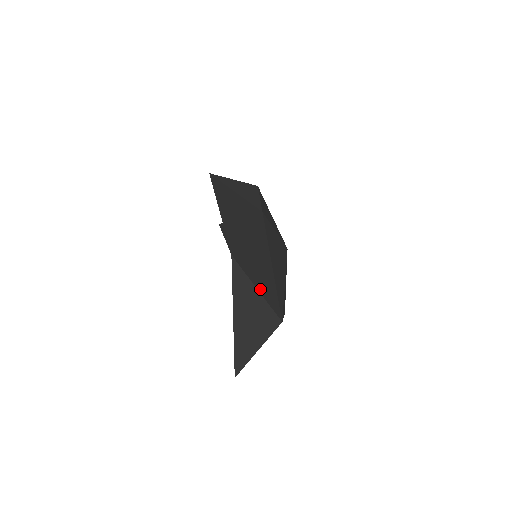
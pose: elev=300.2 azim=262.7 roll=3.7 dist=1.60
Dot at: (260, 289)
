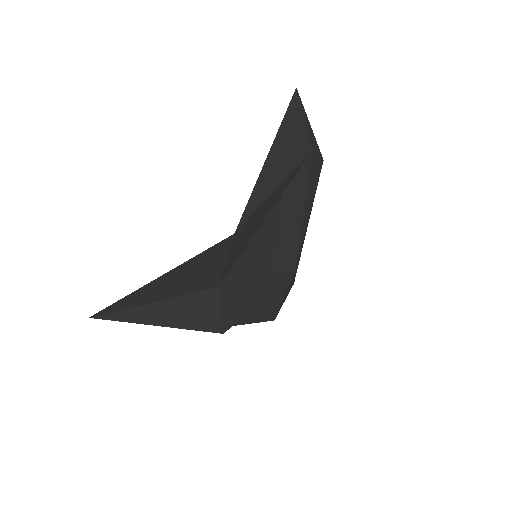
Dot at: (231, 255)
